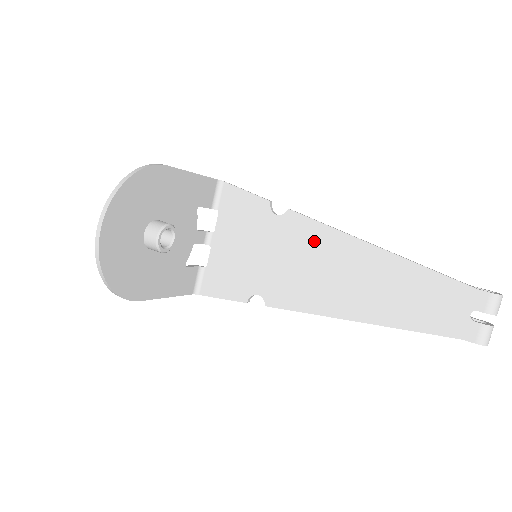
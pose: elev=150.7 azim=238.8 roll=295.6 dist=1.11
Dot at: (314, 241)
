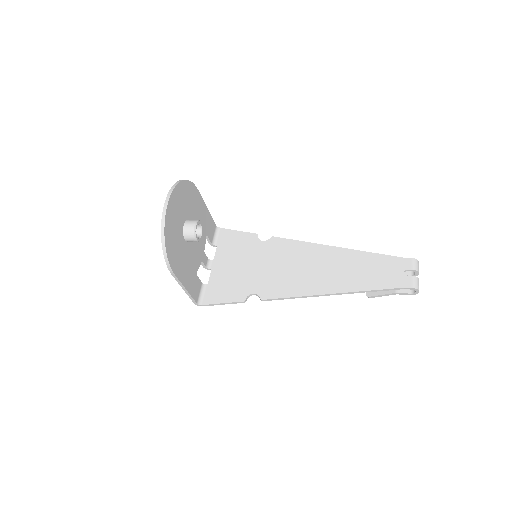
Dot at: (293, 251)
